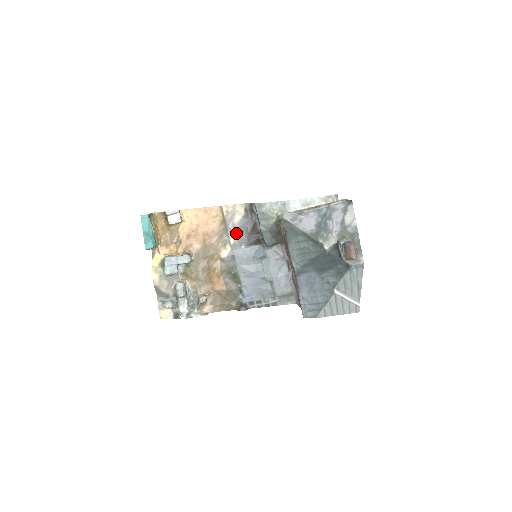
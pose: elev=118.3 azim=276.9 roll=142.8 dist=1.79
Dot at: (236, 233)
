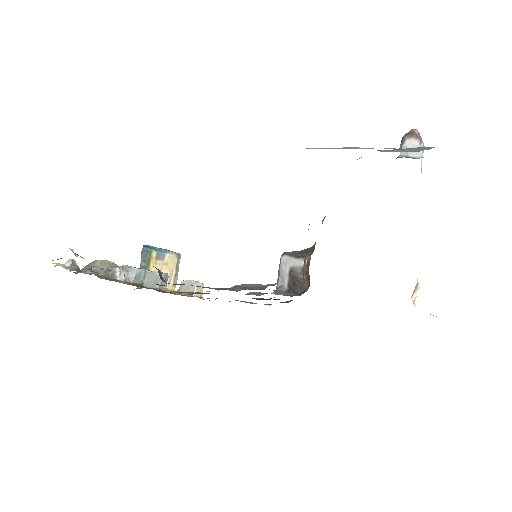
Dot at: occluded
